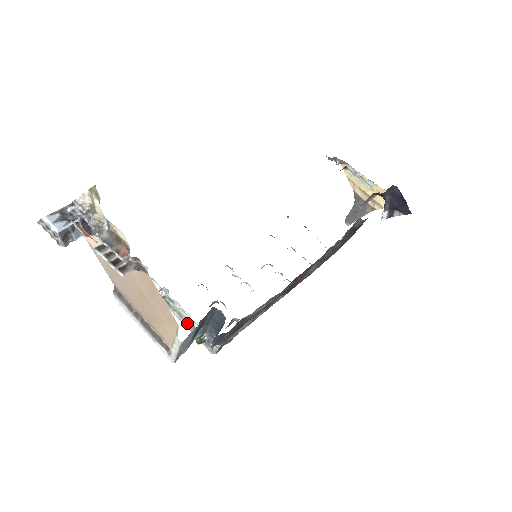
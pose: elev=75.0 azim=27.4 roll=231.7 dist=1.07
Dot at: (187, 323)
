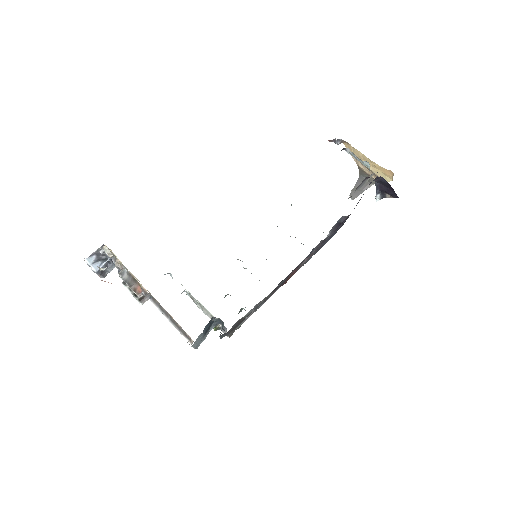
Dot at: (207, 314)
